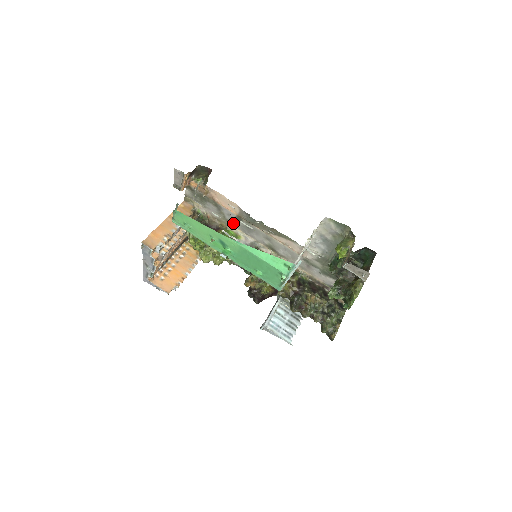
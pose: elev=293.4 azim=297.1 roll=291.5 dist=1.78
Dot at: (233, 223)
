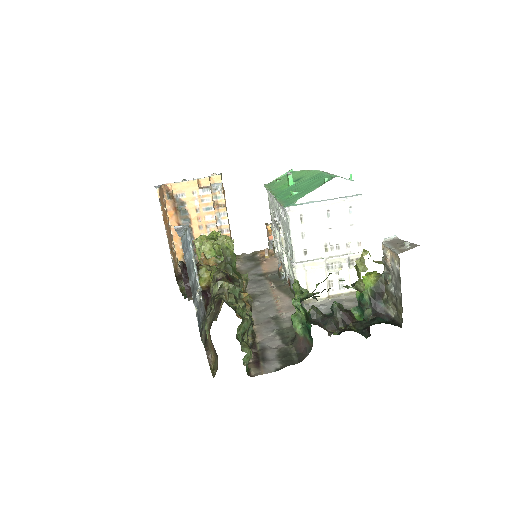
Dot at: (249, 276)
